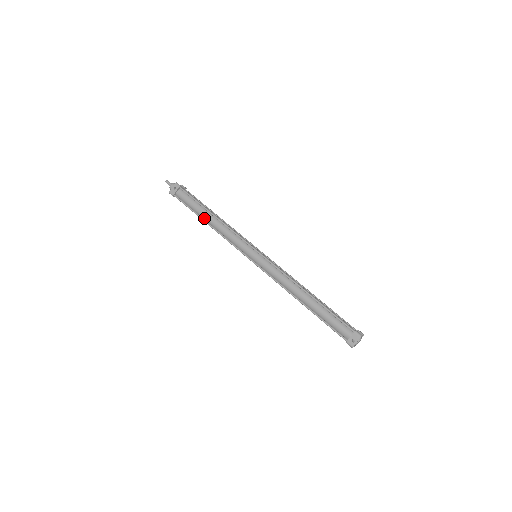
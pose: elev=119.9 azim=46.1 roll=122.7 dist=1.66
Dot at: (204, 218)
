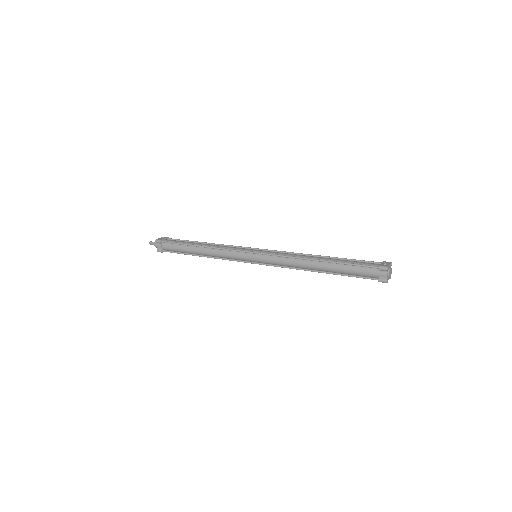
Dot at: (196, 245)
